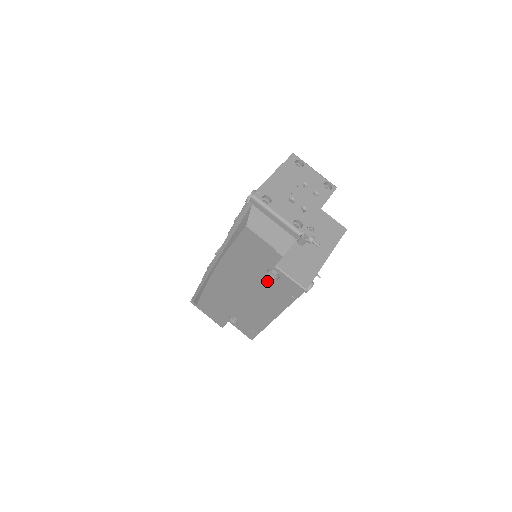
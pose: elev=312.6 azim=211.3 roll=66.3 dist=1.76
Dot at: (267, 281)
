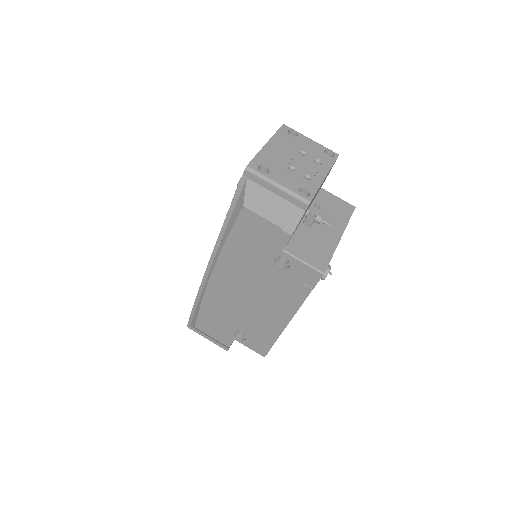
Dot at: (275, 273)
